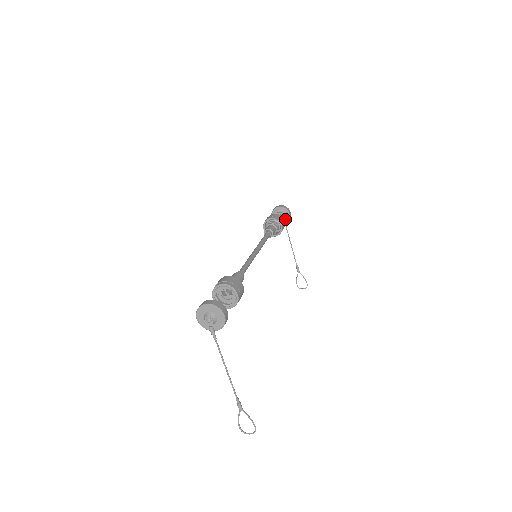
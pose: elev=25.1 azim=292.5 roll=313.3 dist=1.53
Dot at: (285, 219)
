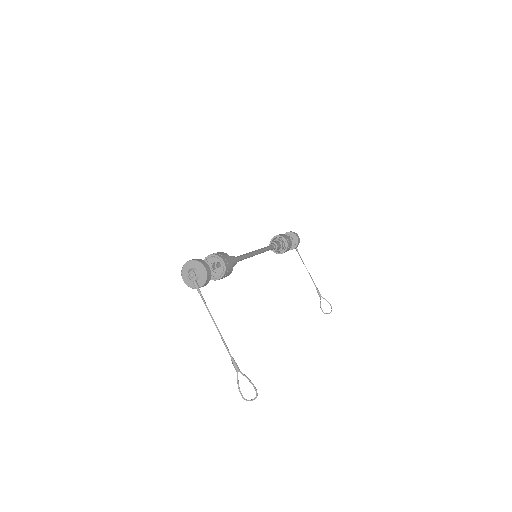
Dot at: (294, 242)
